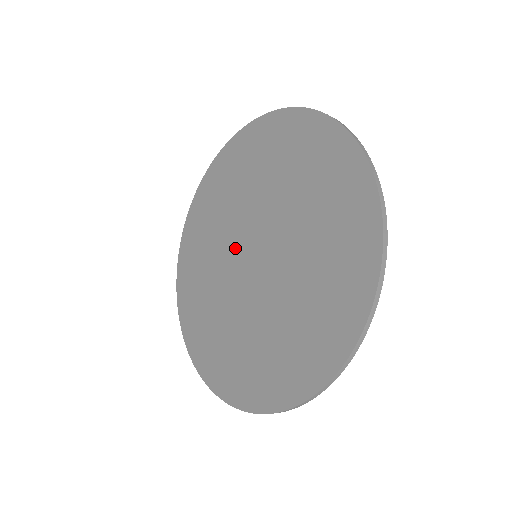
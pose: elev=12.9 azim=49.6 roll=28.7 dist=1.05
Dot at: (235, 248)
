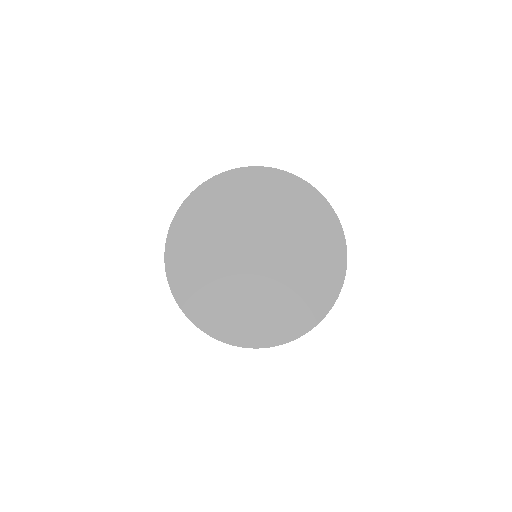
Dot at: (237, 263)
